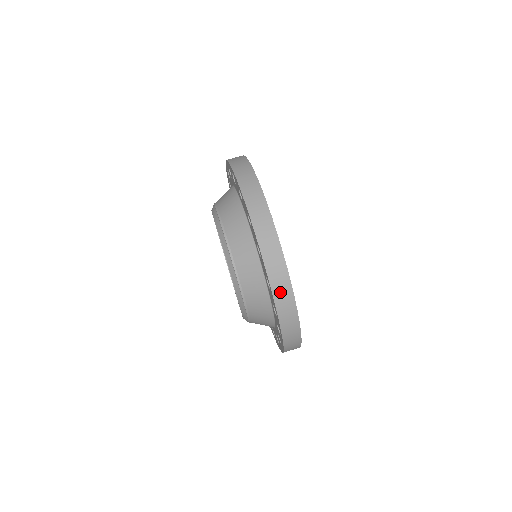
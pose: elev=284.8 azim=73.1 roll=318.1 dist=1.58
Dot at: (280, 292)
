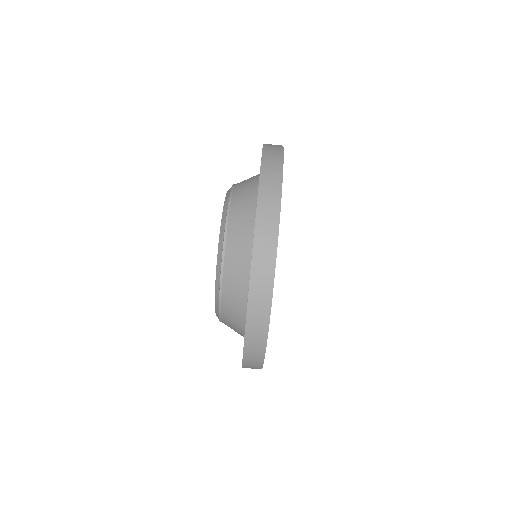
Dot at: (250, 367)
